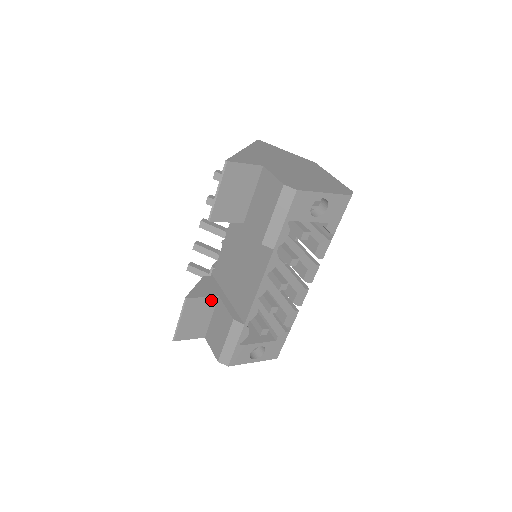
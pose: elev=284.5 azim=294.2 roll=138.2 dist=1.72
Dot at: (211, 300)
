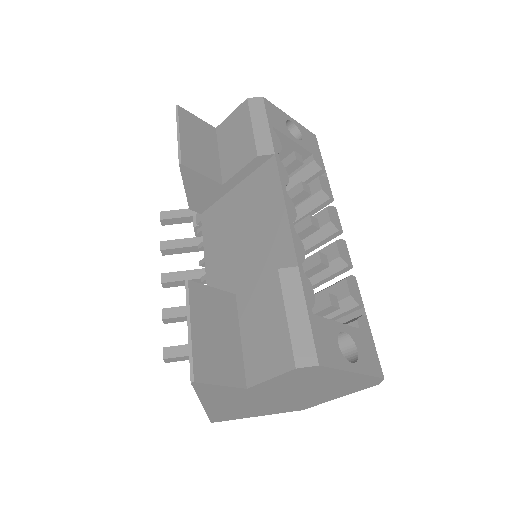
Dot at: (227, 299)
